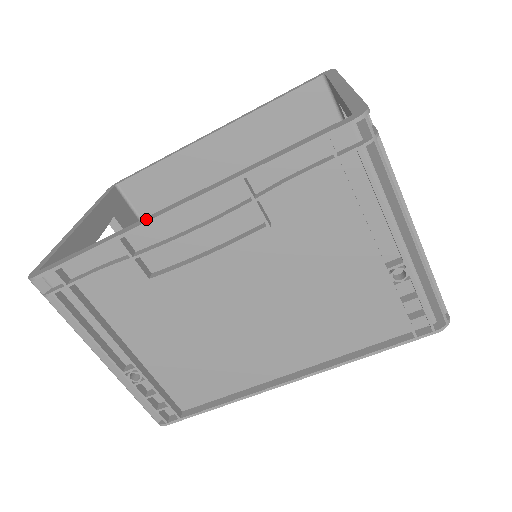
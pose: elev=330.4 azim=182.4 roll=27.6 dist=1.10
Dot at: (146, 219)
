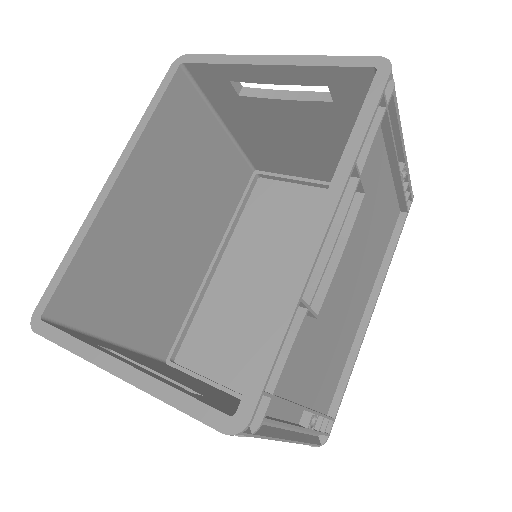
Dot at: (306, 260)
